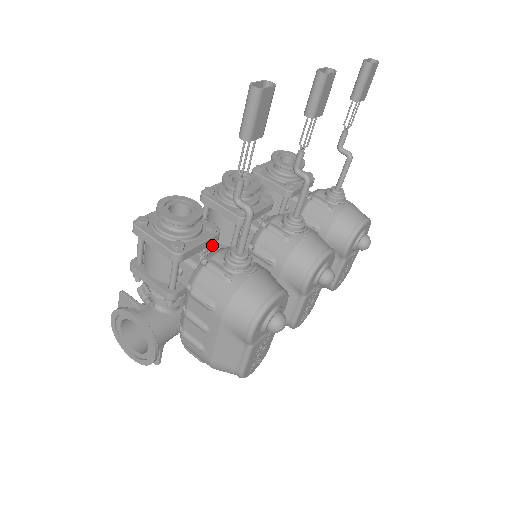
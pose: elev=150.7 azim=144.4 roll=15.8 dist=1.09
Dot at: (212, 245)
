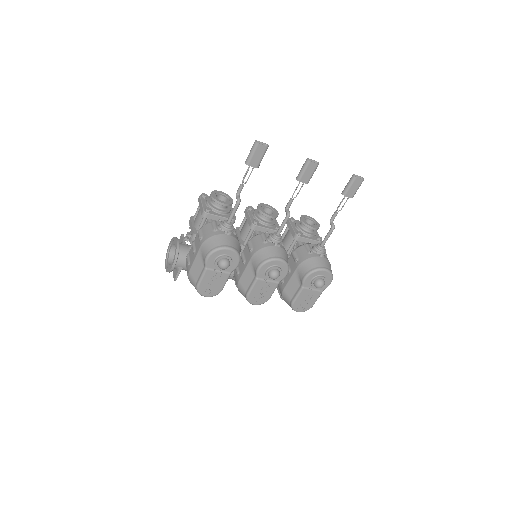
Dot at: (238, 237)
